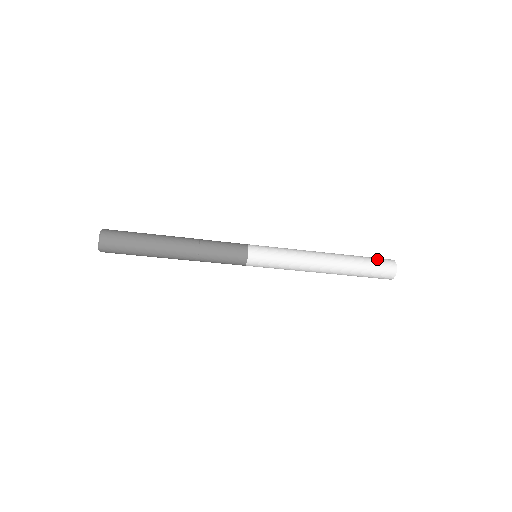
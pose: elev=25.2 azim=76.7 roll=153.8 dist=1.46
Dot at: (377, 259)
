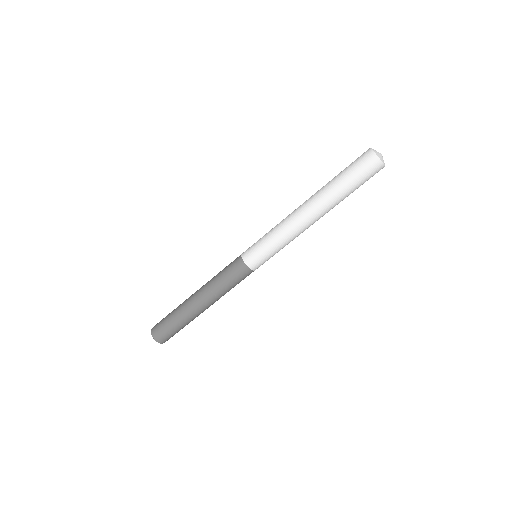
Dot at: (351, 163)
